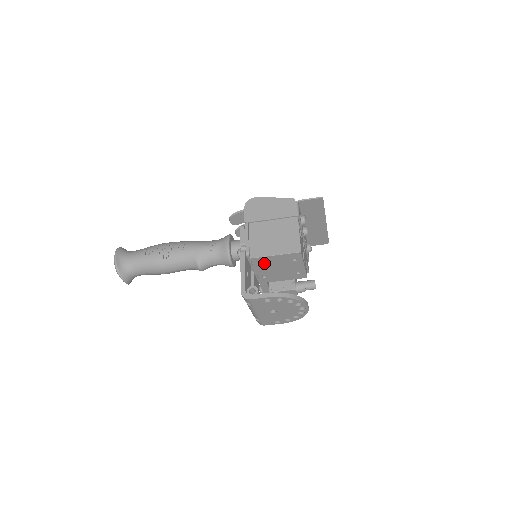
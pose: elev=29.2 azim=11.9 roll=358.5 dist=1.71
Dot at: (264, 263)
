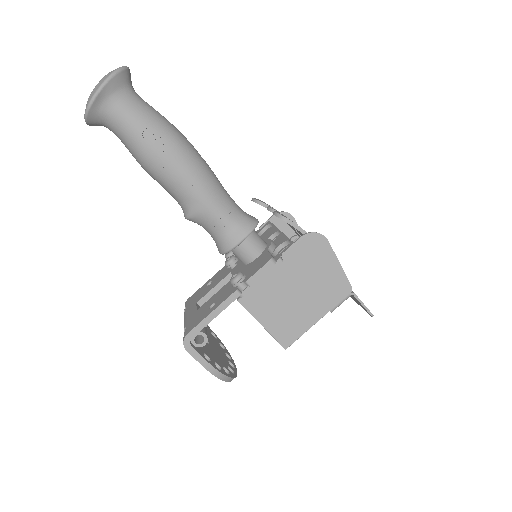
Dot at: occluded
